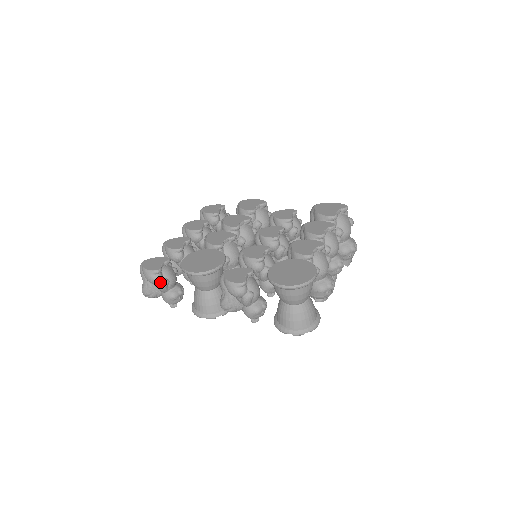
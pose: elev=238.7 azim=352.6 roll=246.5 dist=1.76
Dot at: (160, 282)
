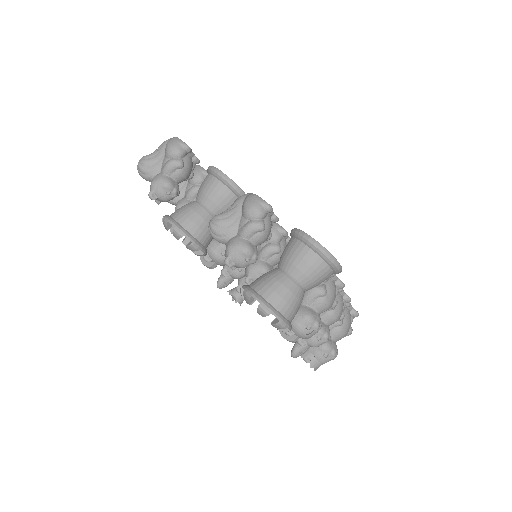
Dot at: (176, 158)
